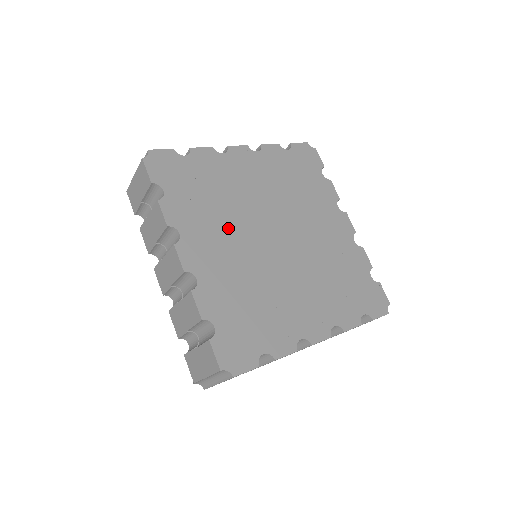
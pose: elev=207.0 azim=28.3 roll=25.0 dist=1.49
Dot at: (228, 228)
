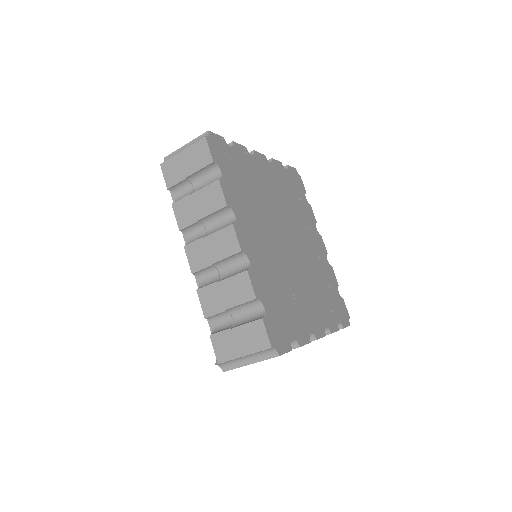
Dot at: (262, 222)
